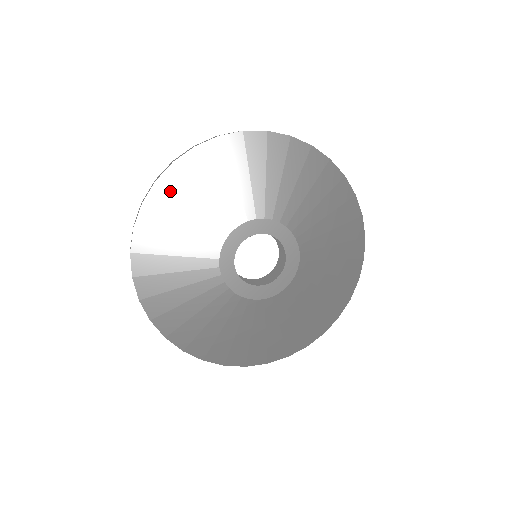
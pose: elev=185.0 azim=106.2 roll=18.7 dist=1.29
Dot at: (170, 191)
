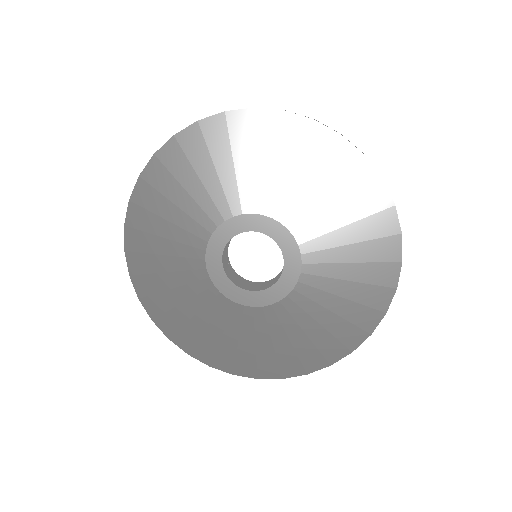
Dot at: (153, 186)
